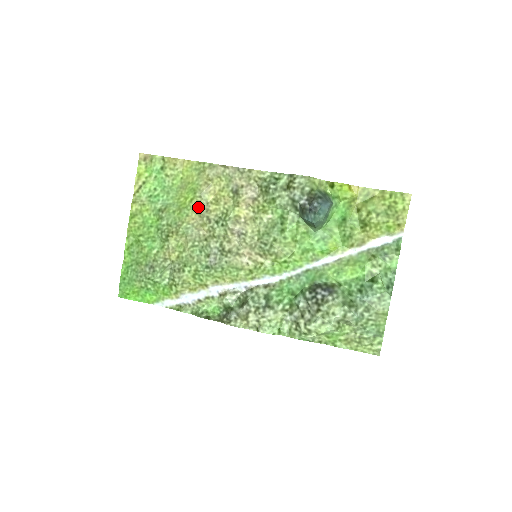
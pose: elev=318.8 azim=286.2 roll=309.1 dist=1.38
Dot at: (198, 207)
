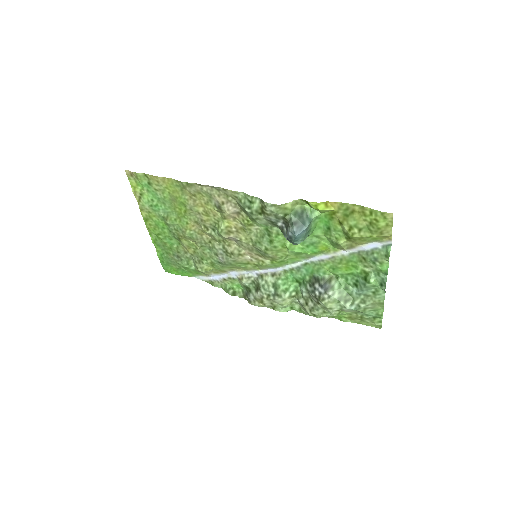
Dot at: (193, 217)
